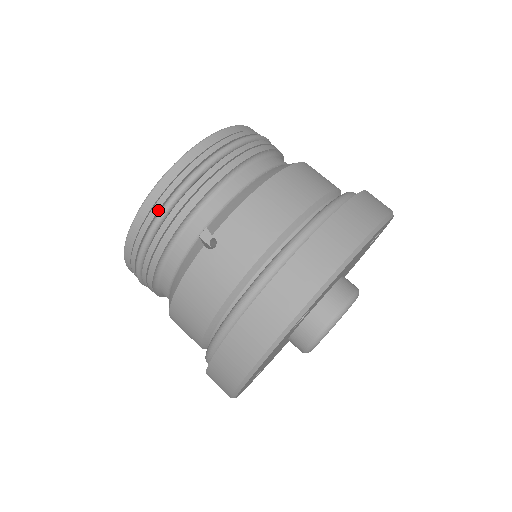
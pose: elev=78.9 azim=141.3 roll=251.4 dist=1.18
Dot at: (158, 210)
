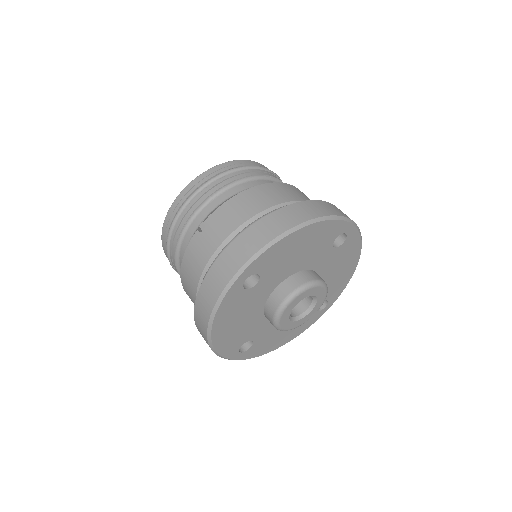
Dot at: (178, 209)
